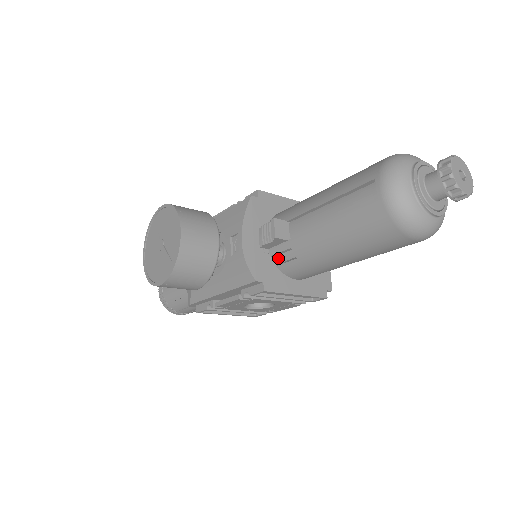
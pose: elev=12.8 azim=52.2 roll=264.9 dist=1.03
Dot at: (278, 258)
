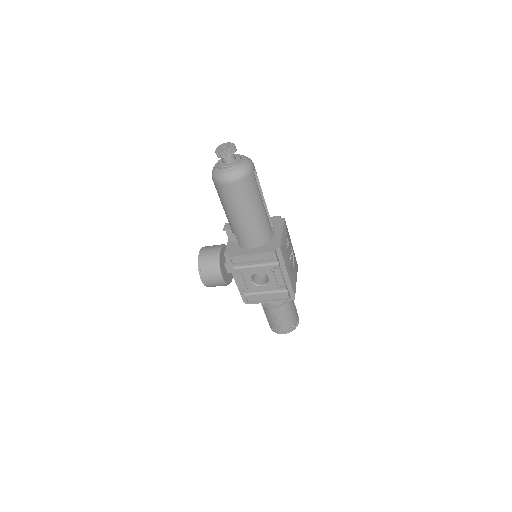
Dot at: occluded
